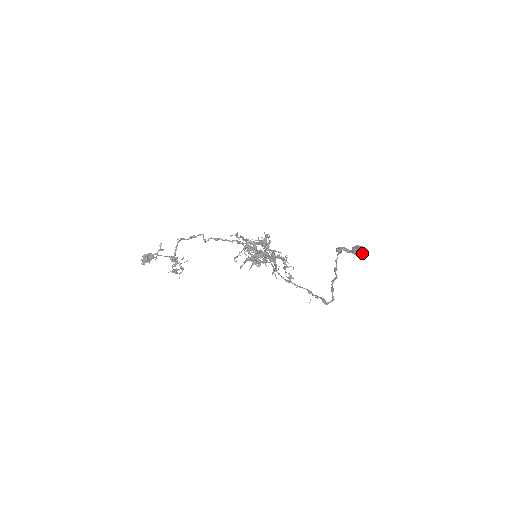
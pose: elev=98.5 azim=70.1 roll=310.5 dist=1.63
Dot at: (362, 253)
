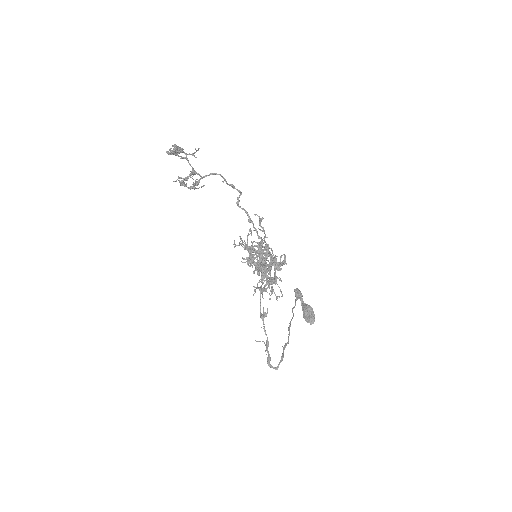
Dot at: (310, 320)
